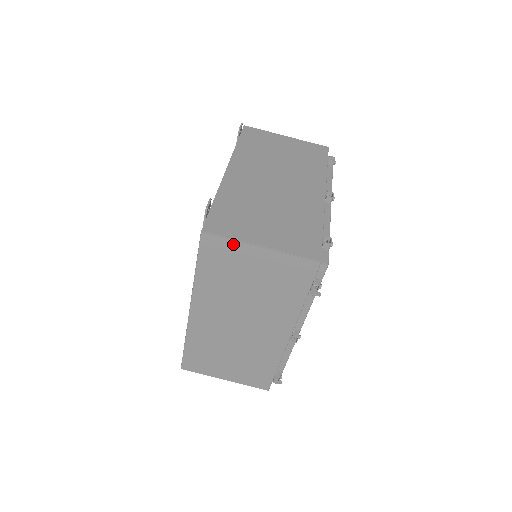
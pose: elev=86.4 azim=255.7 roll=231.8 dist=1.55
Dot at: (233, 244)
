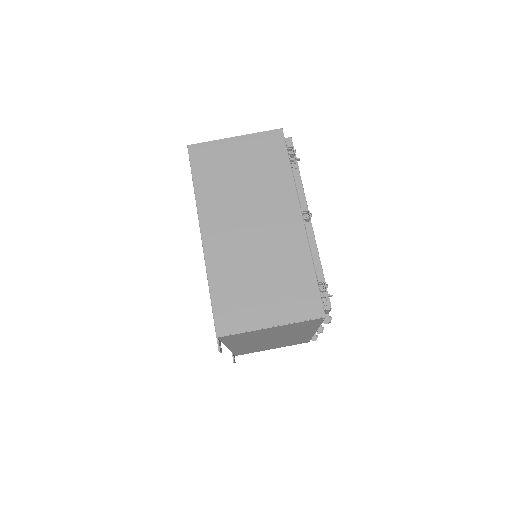
Dot at: (214, 144)
